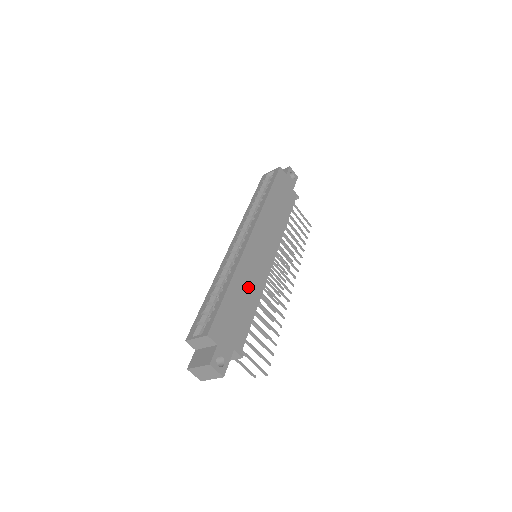
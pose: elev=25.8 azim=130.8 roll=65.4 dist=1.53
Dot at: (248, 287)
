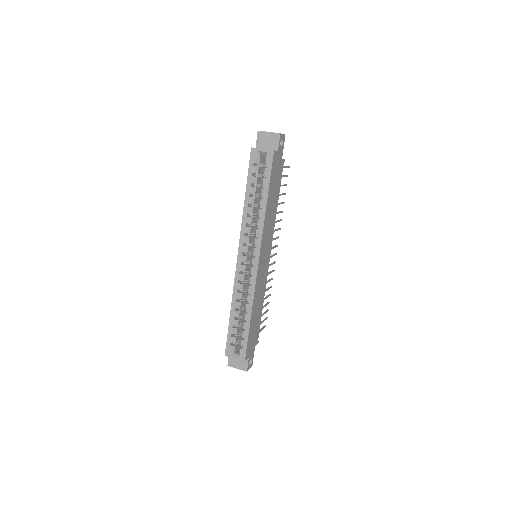
Dot at: (259, 301)
